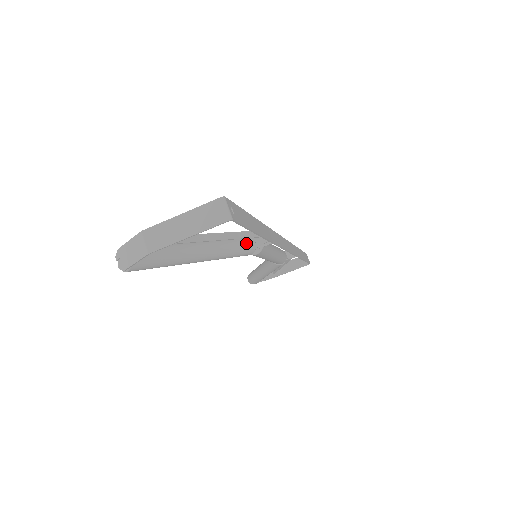
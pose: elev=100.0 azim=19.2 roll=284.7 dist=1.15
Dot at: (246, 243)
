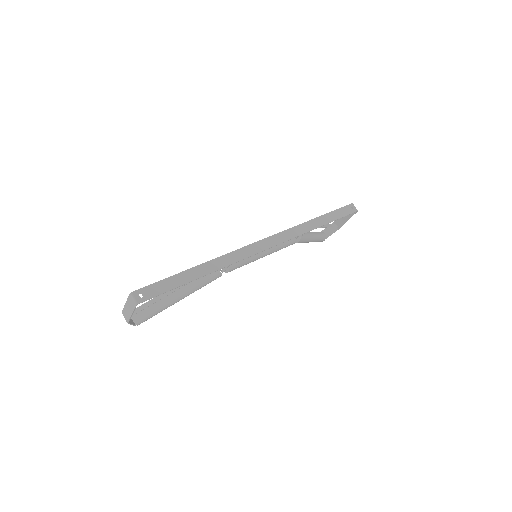
Dot at: occluded
